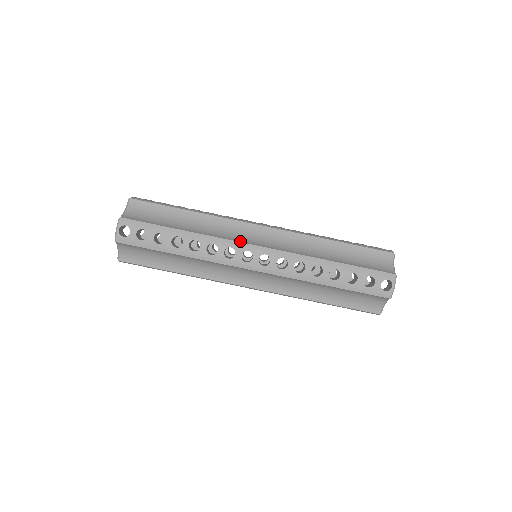
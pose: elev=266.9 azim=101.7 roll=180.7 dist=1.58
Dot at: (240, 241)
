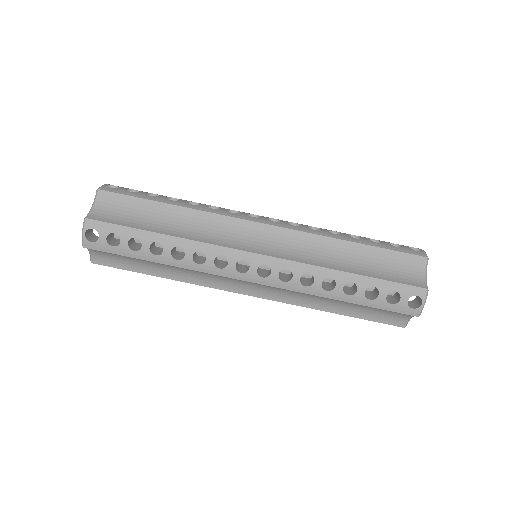
Dot at: (234, 247)
